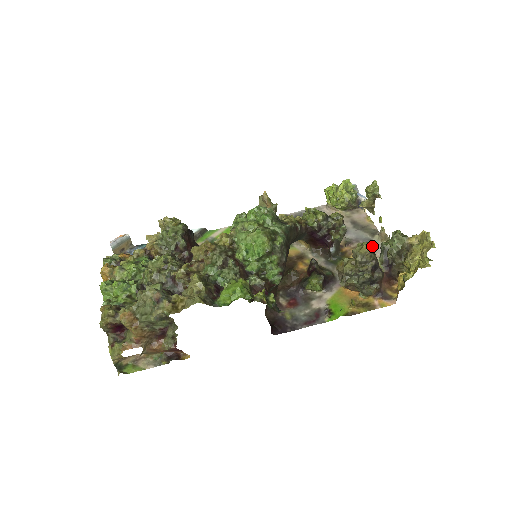
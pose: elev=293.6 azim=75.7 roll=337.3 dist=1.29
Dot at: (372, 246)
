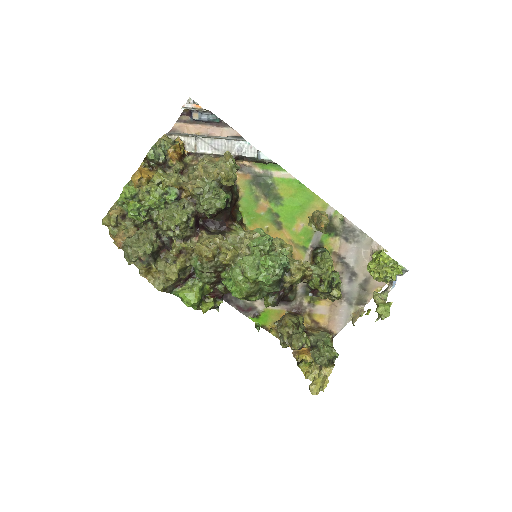
Dot at: (304, 347)
